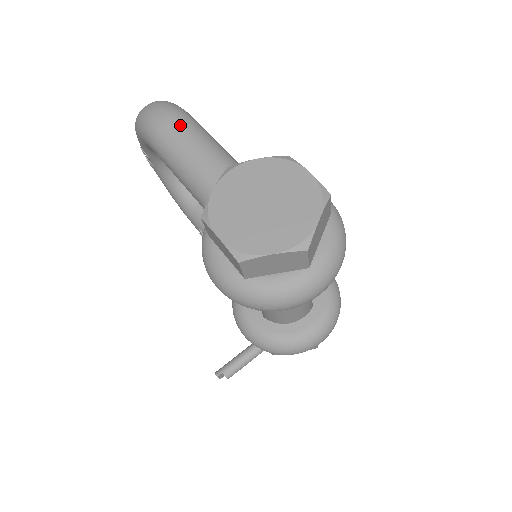
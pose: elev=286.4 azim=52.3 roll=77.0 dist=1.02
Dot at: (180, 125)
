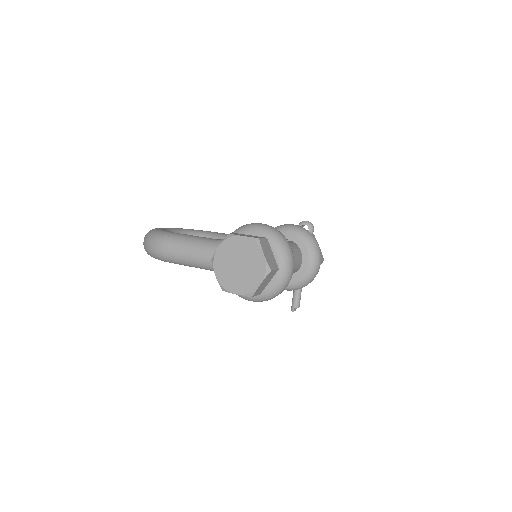
Dot at: (171, 247)
